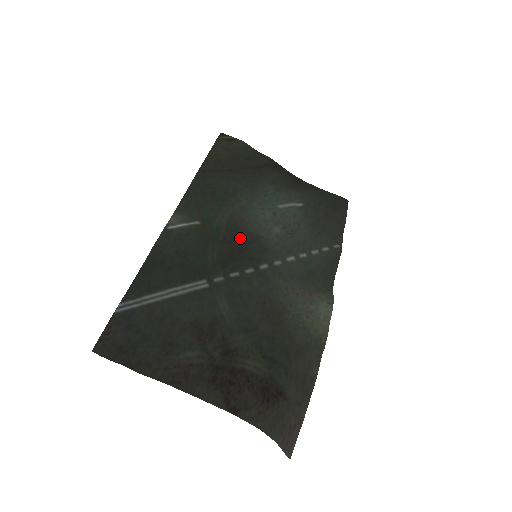
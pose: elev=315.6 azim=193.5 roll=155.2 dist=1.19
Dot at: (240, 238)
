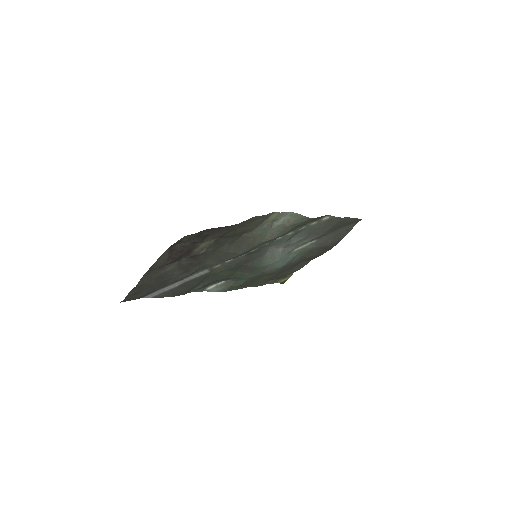
Dot at: (254, 265)
